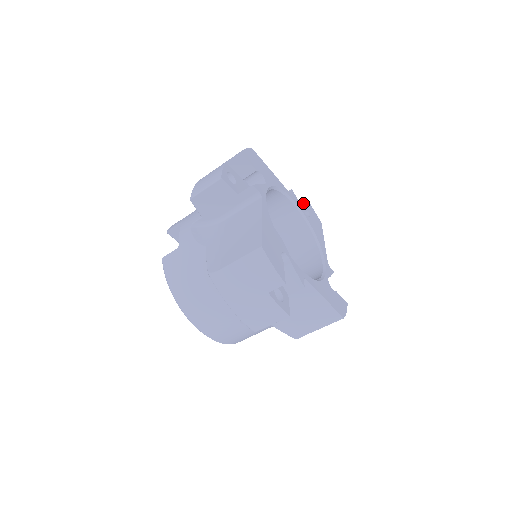
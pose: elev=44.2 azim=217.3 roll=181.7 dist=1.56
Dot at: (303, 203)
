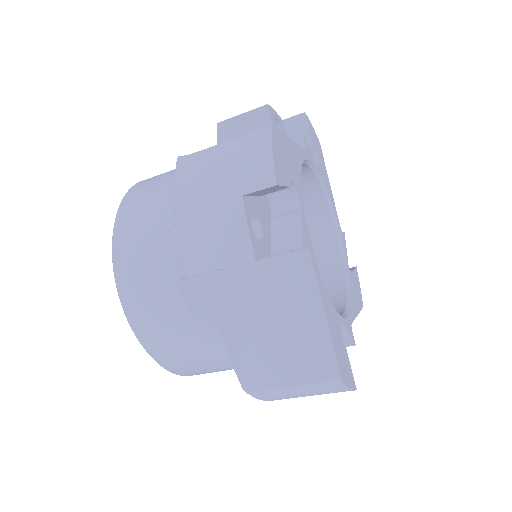
Dot at: (350, 268)
